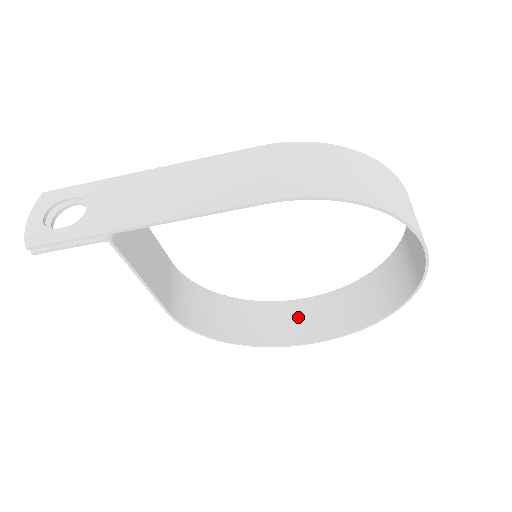
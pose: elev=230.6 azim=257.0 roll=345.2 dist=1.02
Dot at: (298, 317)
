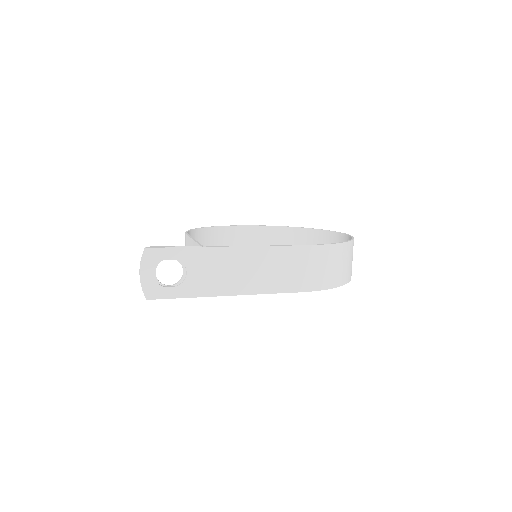
Dot at: (243, 239)
